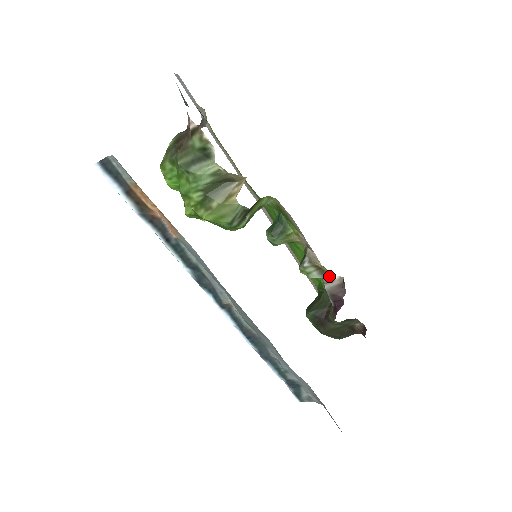
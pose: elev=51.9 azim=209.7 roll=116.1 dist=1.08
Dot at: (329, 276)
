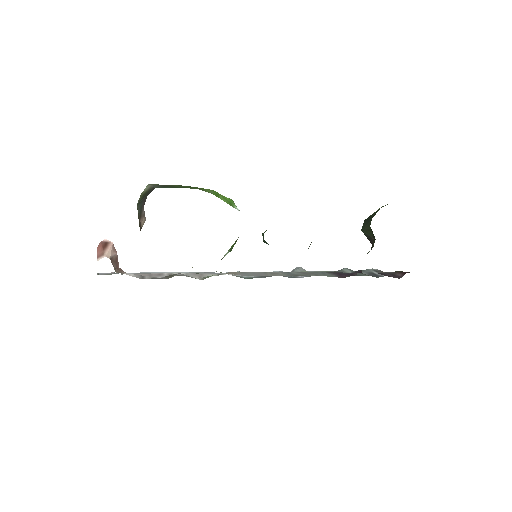
Dot at: occluded
